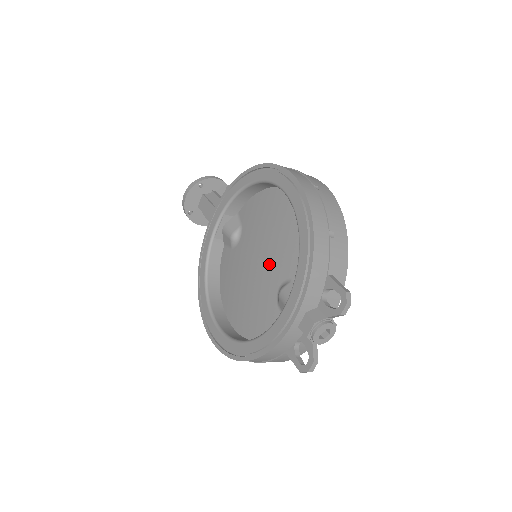
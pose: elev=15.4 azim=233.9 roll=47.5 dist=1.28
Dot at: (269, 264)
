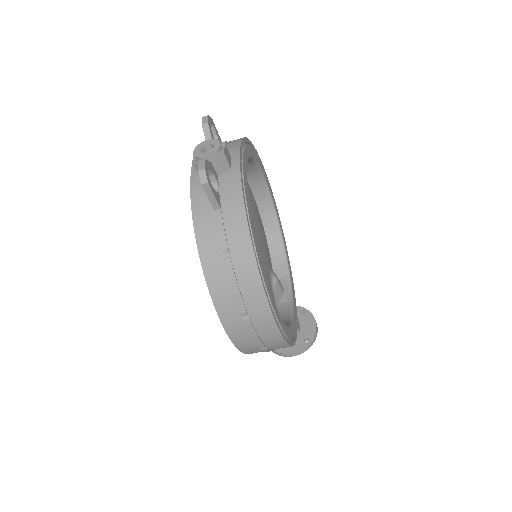
Dot at: occluded
